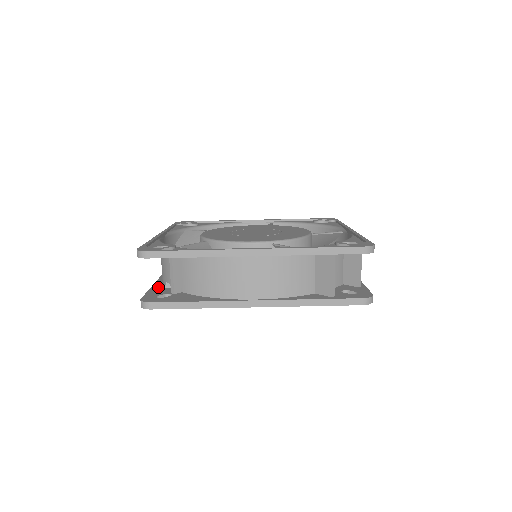
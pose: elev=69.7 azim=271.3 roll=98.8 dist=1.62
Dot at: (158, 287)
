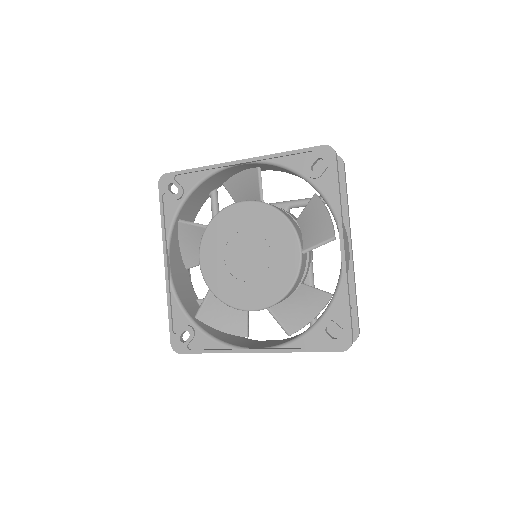
Dot at: occluded
